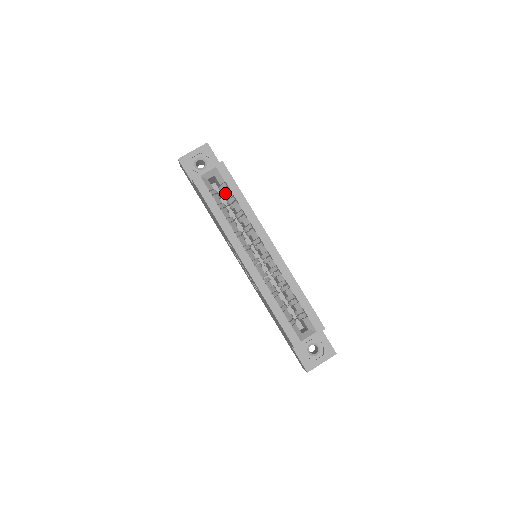
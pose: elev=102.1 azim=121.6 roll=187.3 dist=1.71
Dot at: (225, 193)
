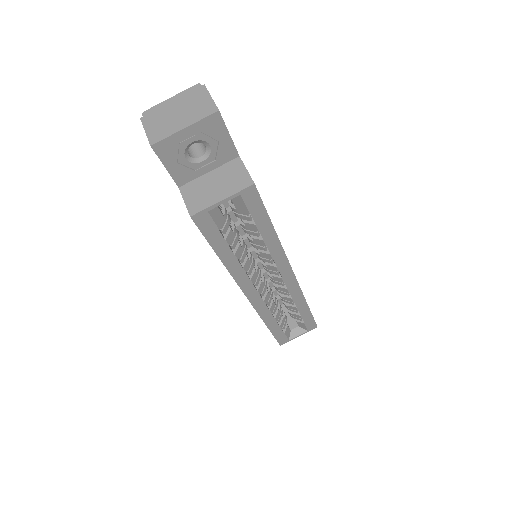
Dot at: (242, 219)
